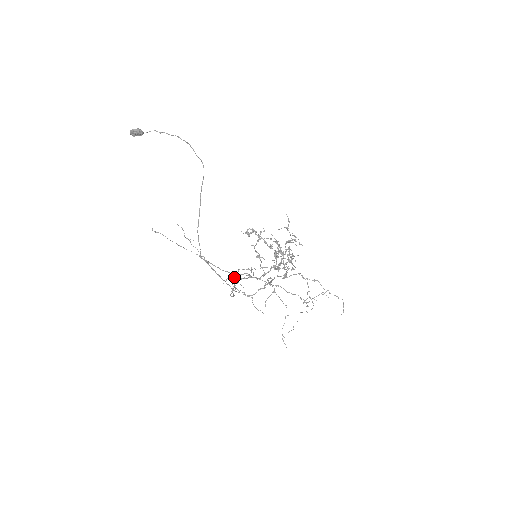
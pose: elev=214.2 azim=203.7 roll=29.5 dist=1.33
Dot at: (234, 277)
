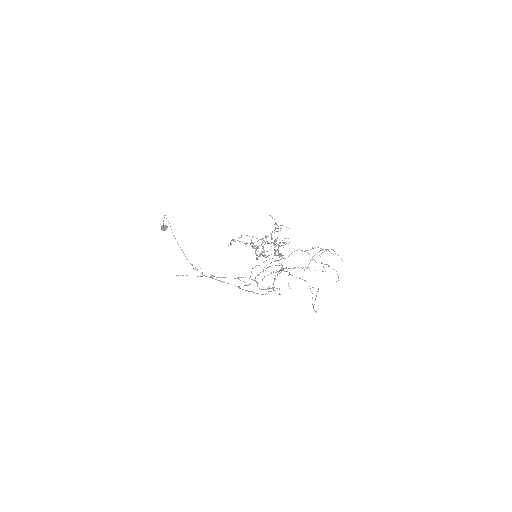
Dot at: occluded
